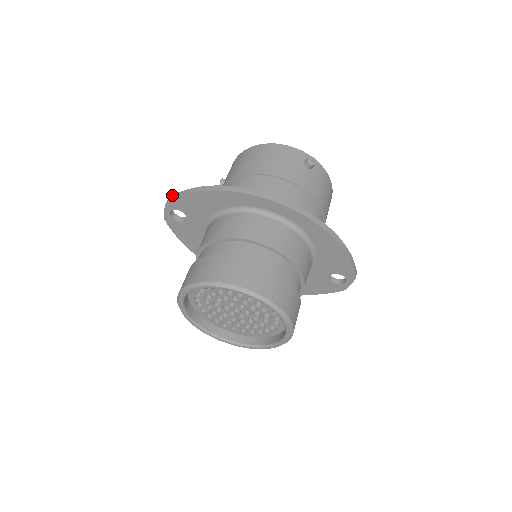
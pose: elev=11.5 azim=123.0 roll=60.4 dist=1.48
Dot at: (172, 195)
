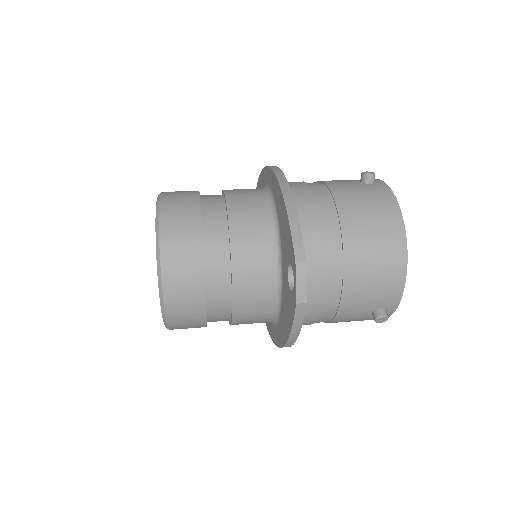
Dot at: occluded
